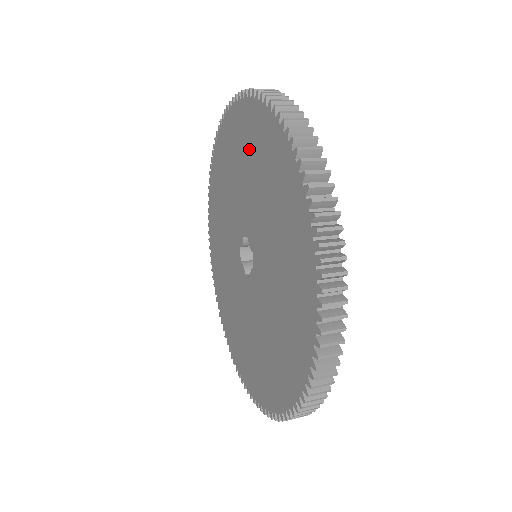
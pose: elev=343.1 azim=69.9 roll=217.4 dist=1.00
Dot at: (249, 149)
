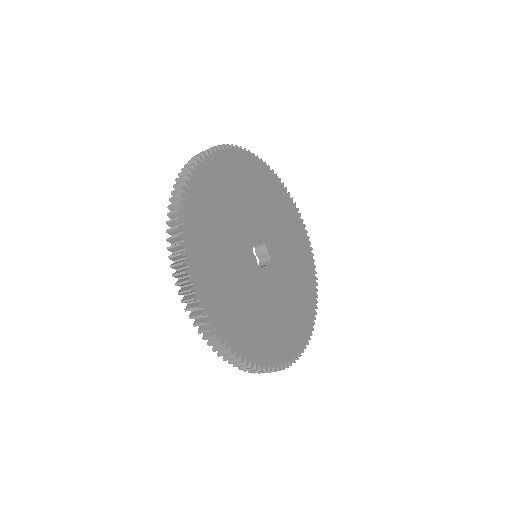
Dot at: occluded
